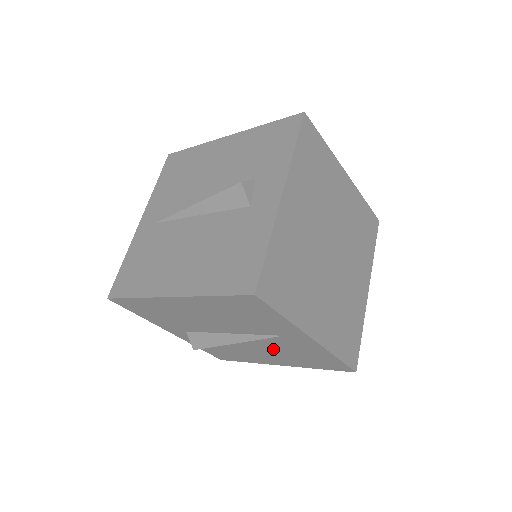
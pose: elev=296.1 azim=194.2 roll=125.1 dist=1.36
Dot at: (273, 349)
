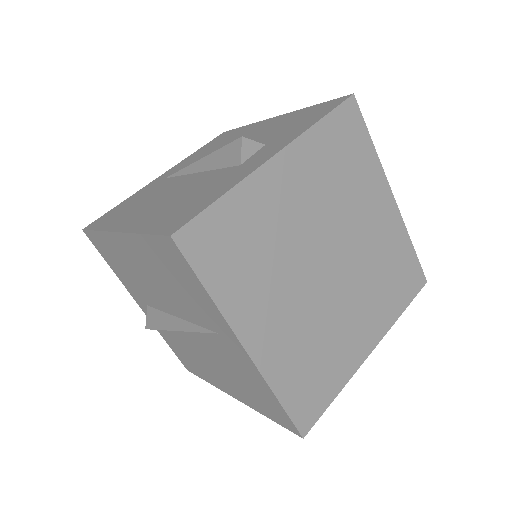
Dot at: (219, 361)
